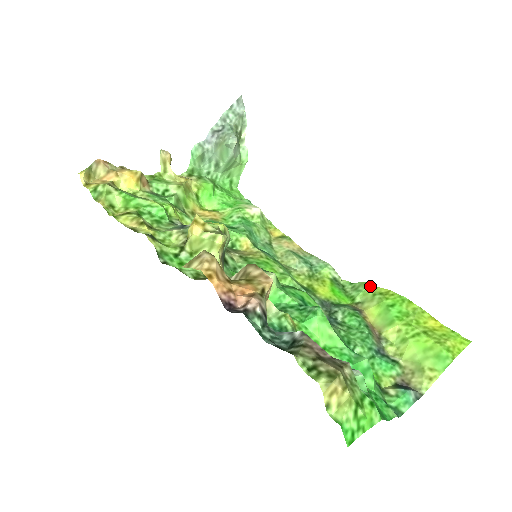
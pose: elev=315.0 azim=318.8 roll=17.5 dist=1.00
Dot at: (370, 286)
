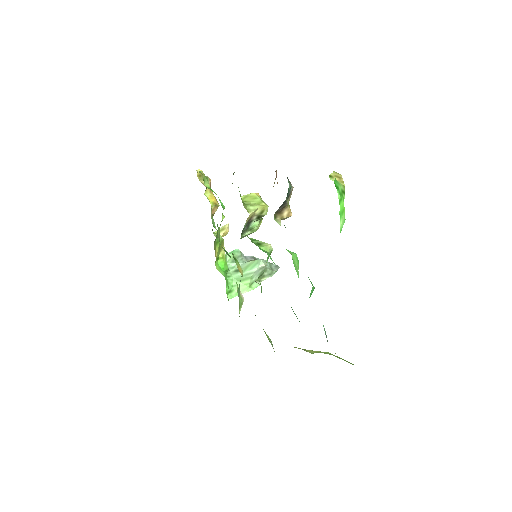
Dot at: occluded
